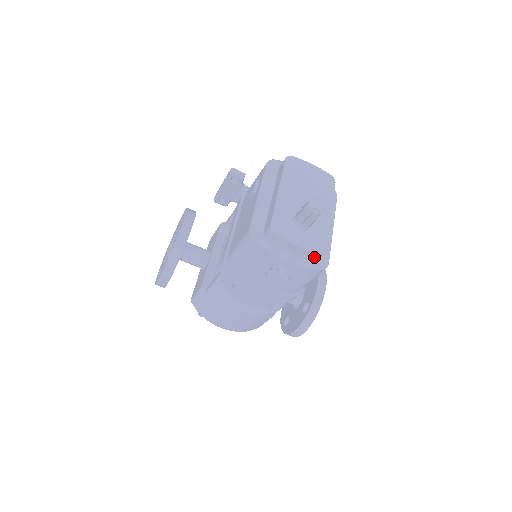
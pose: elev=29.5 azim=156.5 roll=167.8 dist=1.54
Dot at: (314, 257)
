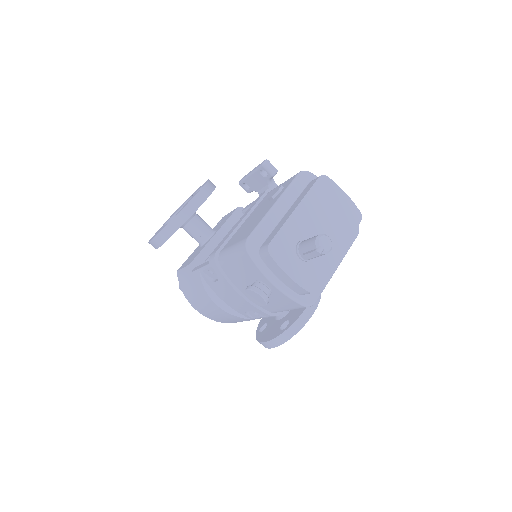
Dot at: (301, 292)
